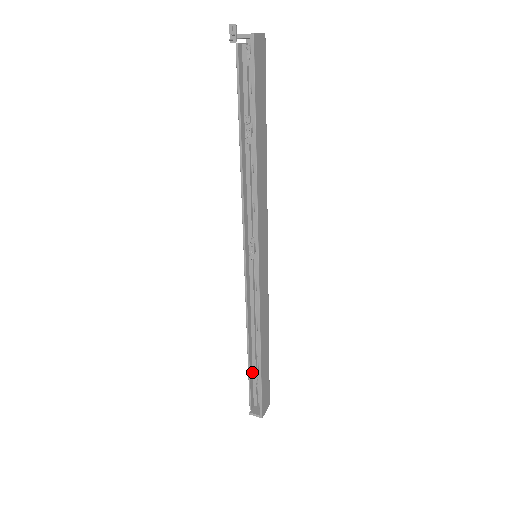
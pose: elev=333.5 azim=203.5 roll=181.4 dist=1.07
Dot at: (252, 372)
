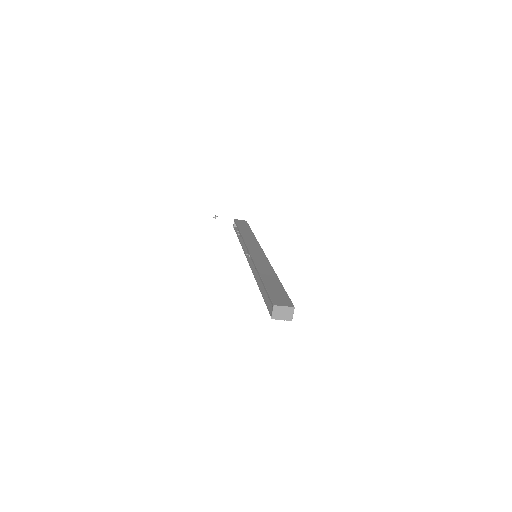
Dot at: occluded
